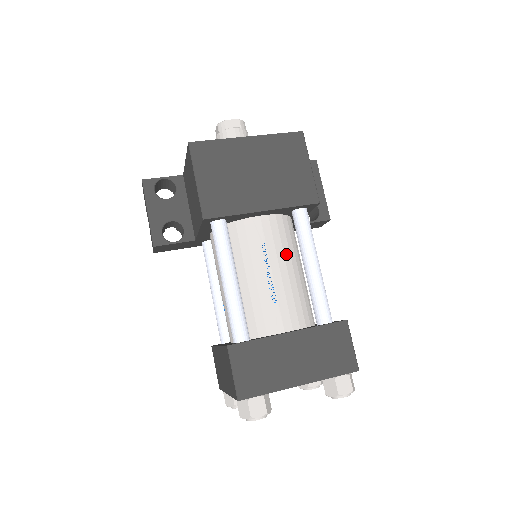
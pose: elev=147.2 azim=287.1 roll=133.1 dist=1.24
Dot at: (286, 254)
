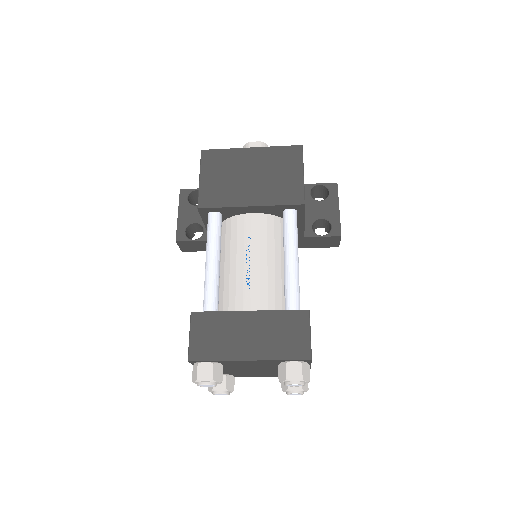
Dot at: (270, 248)
